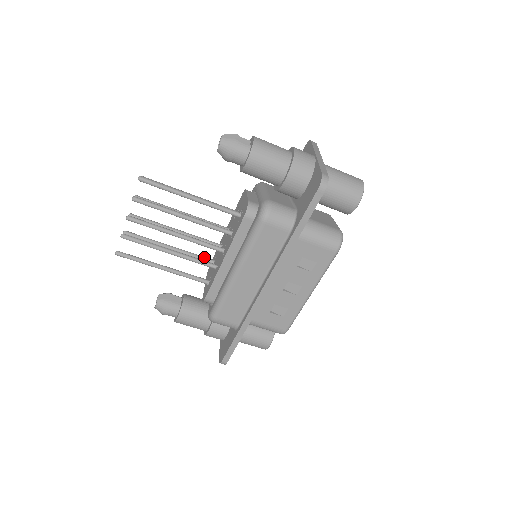
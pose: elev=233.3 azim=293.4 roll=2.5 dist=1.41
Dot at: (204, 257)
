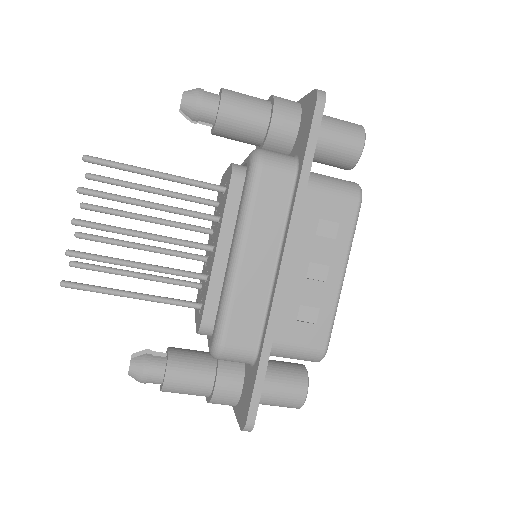
Dot at: occluded
